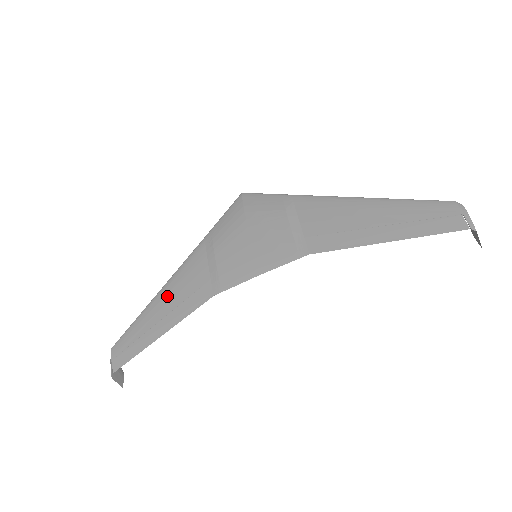
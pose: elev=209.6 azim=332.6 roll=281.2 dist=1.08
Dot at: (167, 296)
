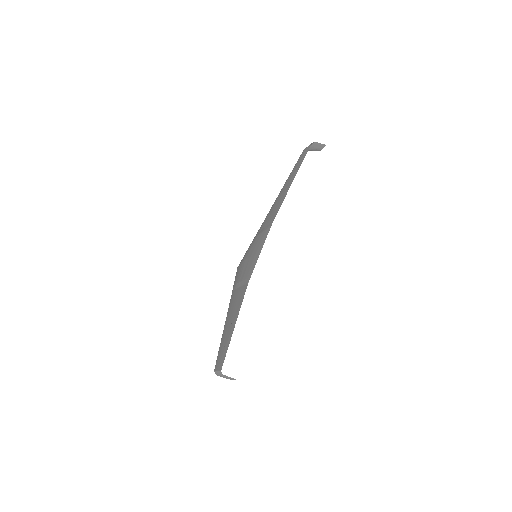
Dot at: (228, 319)
